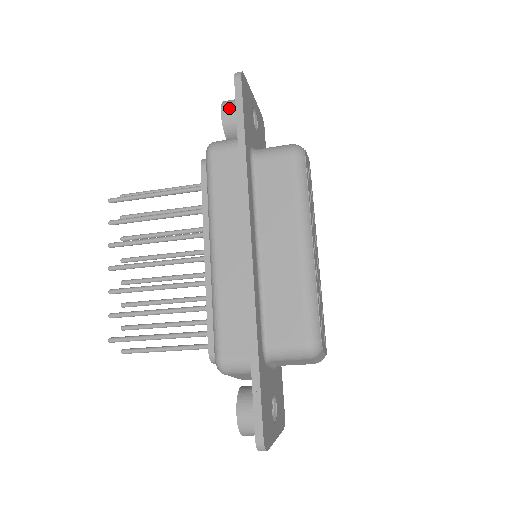
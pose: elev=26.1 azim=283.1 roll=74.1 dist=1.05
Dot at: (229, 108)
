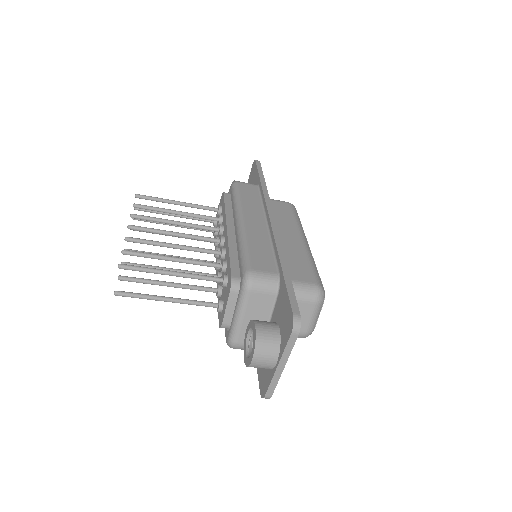
Dot at: occluded
